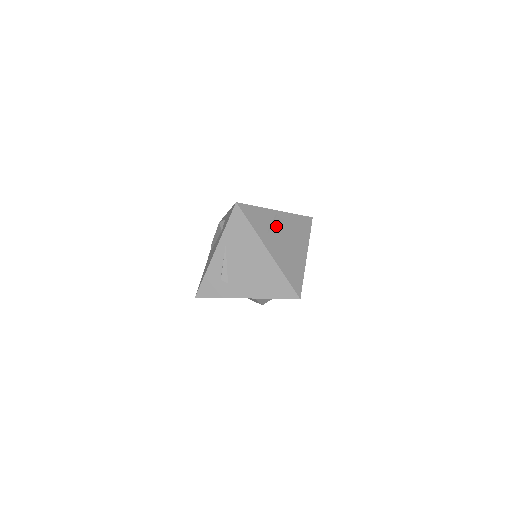
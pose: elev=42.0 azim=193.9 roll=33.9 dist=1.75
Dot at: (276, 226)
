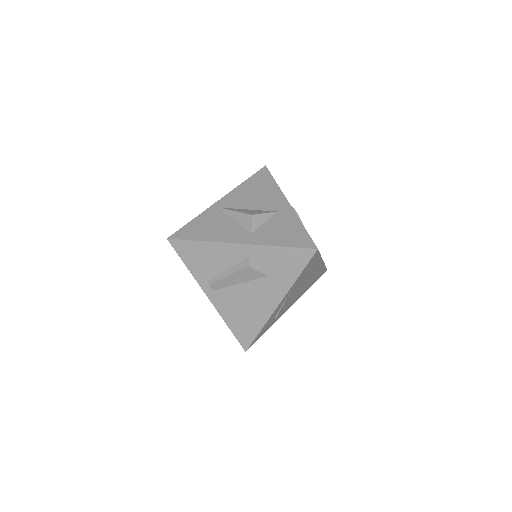
Dot at: occluded
